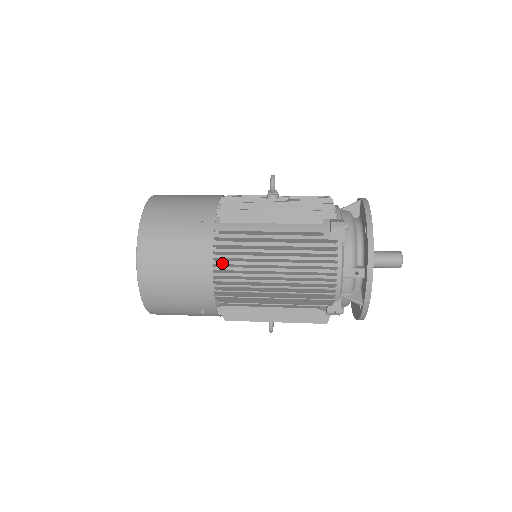
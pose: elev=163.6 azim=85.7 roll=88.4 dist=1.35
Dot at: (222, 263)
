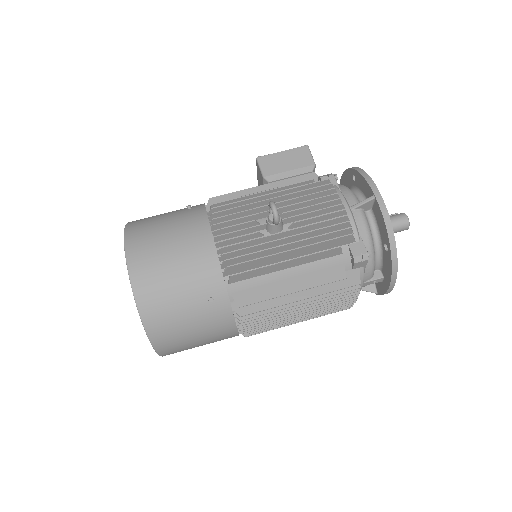
Dot at: occluded
